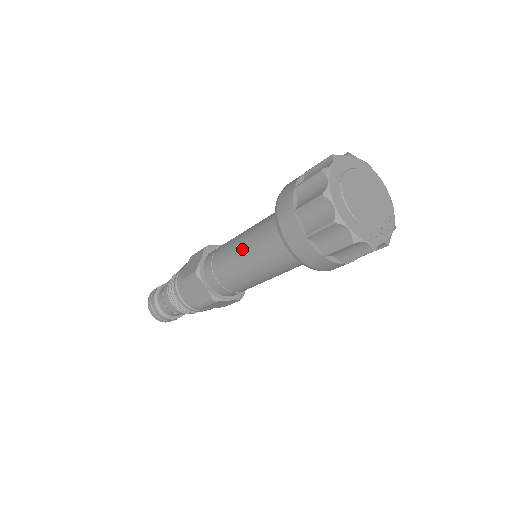
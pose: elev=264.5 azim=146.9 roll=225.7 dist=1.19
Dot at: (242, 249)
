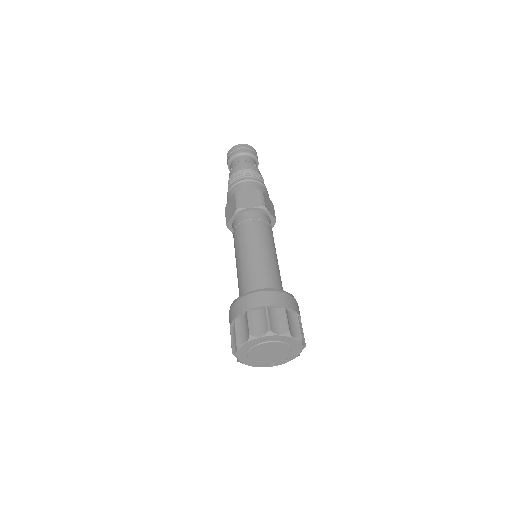
Dot at: (236, 266)
